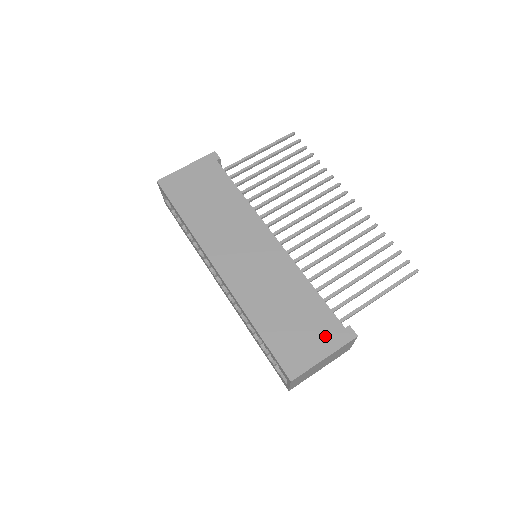
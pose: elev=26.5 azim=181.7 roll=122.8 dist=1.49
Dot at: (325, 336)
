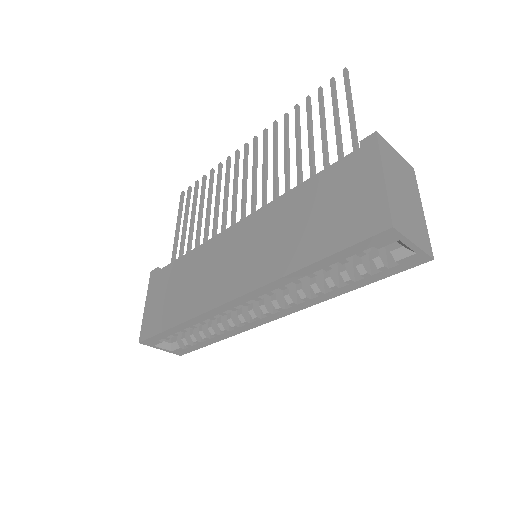
Dot at: (358, 173)
